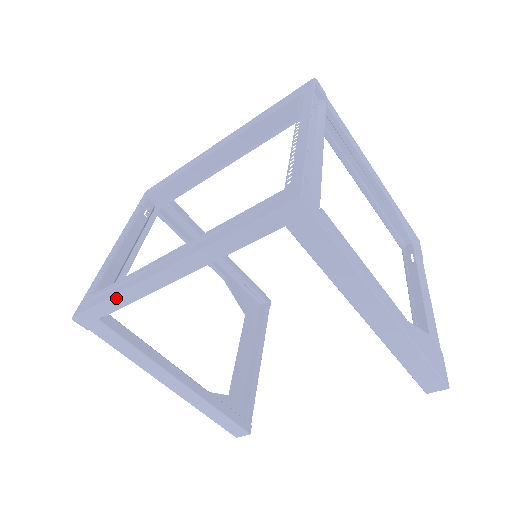
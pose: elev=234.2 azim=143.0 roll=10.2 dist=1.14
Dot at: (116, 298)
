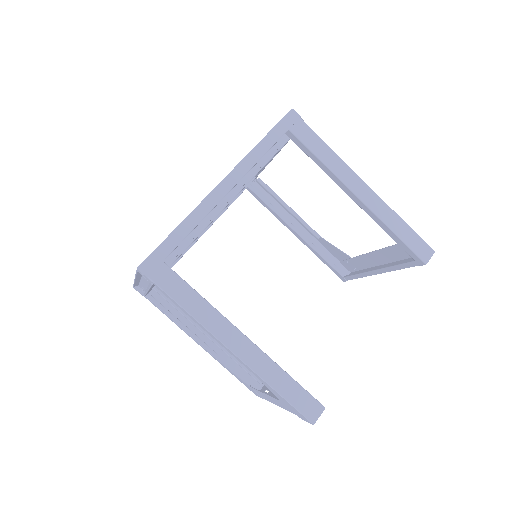
Dot at: (182, 225)
